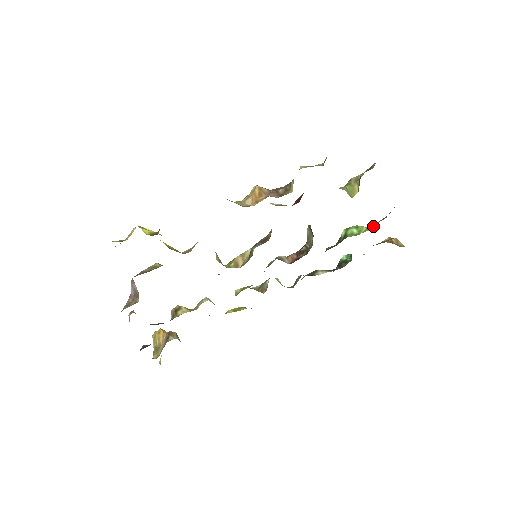
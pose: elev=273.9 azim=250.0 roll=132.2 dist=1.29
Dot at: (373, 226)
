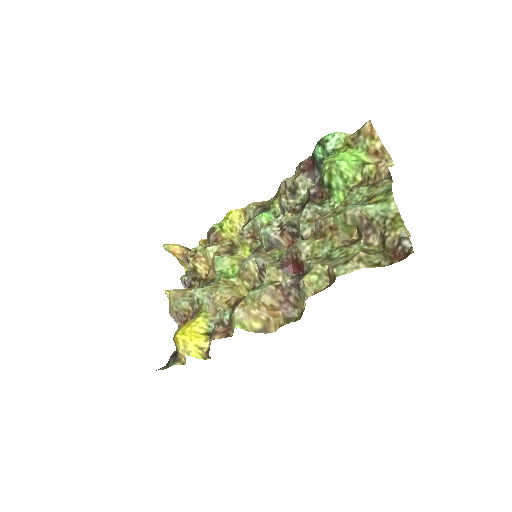
Dot at: (359, 166)
